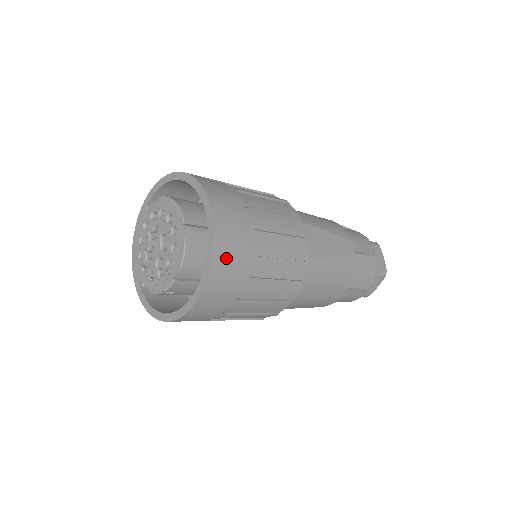
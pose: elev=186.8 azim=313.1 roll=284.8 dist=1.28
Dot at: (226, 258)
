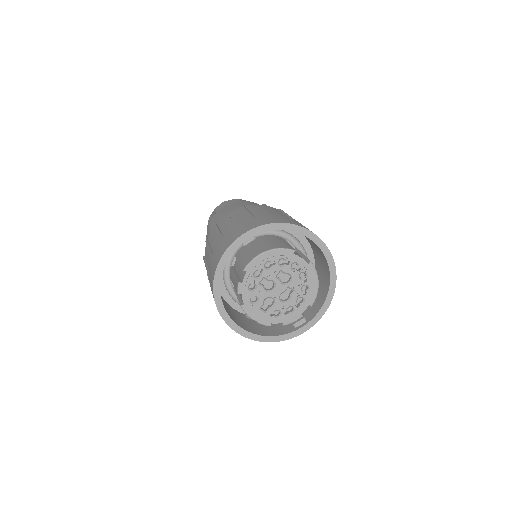
Dot at: occluded
